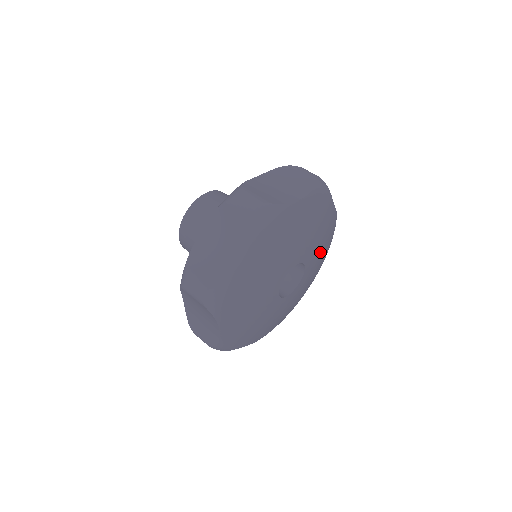
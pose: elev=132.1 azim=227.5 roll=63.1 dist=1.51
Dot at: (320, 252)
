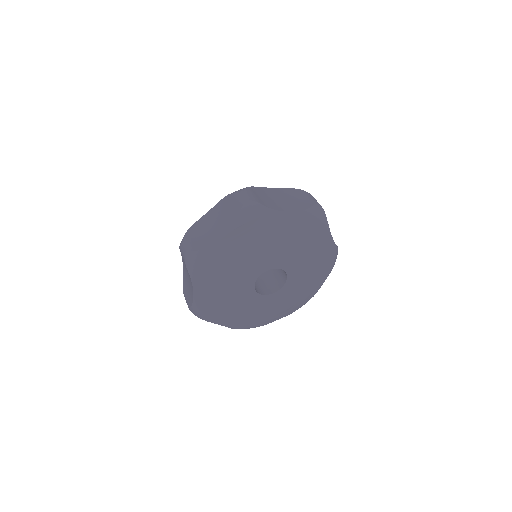
Dot at: (300, 248)
